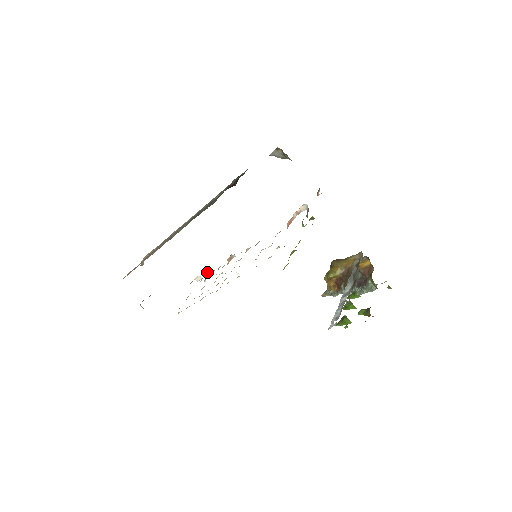
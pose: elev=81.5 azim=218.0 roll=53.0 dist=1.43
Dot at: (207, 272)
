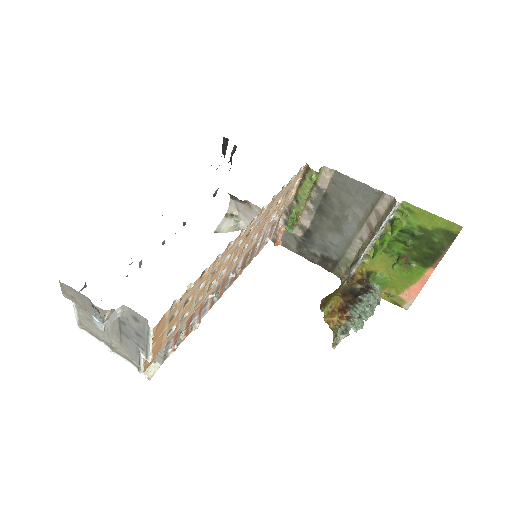
Dot at: occluded
